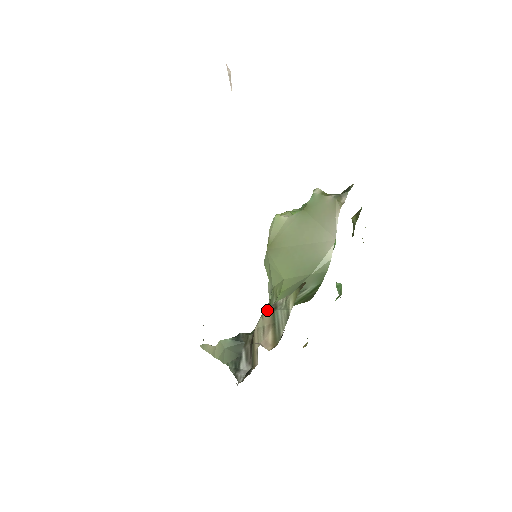
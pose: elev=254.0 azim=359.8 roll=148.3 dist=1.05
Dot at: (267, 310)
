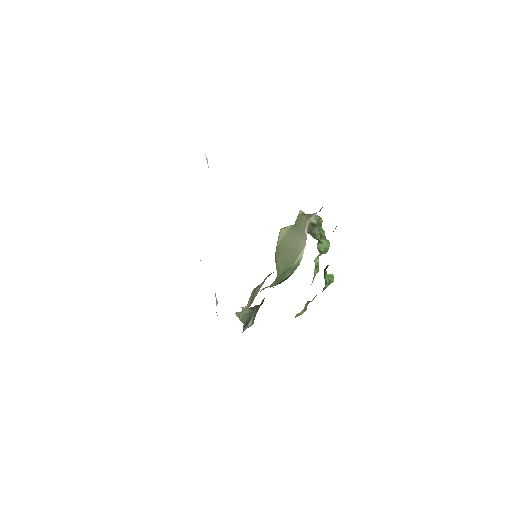
Dot at: (254, 289)
